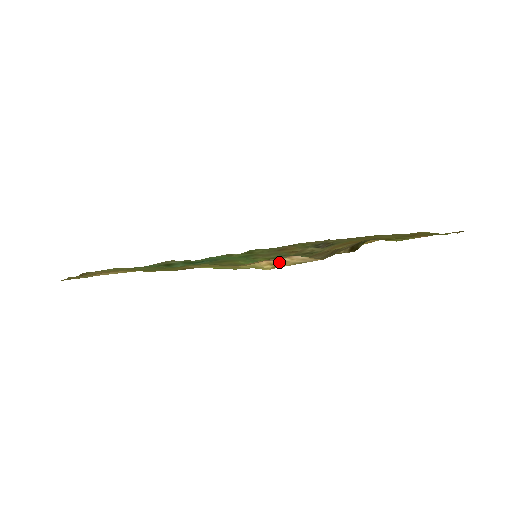
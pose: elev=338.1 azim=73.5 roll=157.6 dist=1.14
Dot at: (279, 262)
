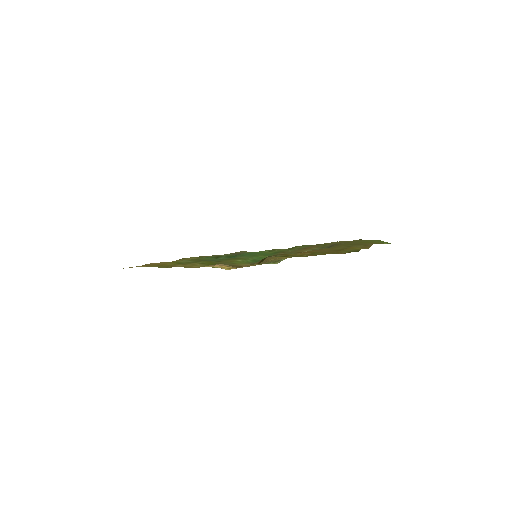
Dot at: (226, 266)
